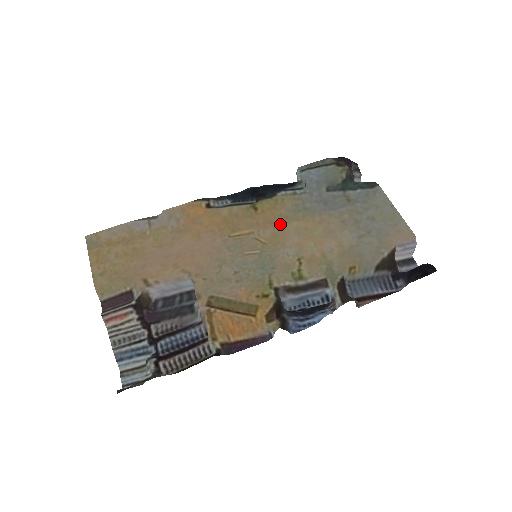
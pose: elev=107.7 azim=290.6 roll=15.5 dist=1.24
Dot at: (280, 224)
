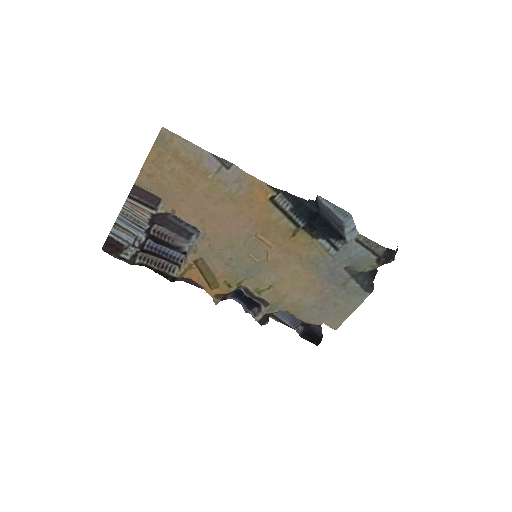
Dot at: (291, 259)
